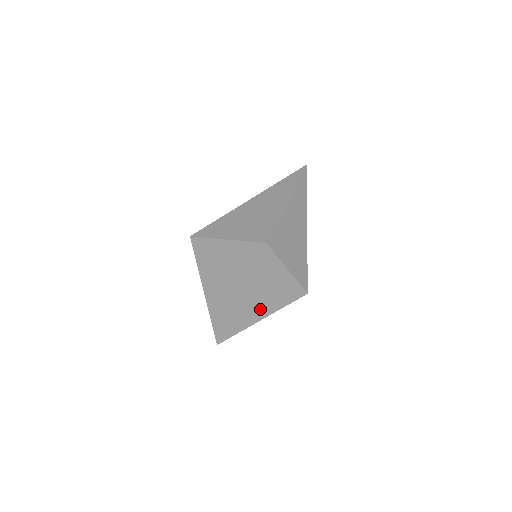
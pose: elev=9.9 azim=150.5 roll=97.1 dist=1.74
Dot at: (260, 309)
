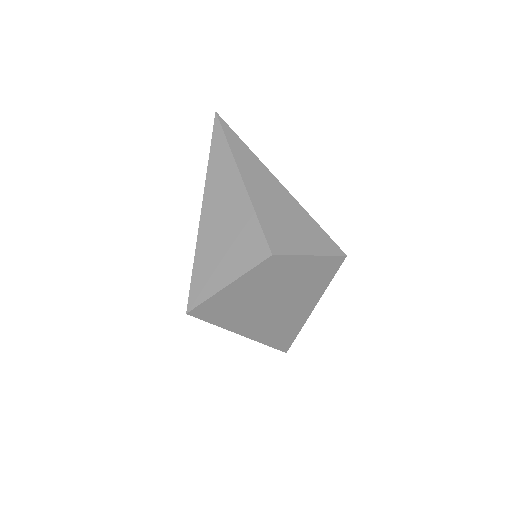
Dot at: (307, 302)
